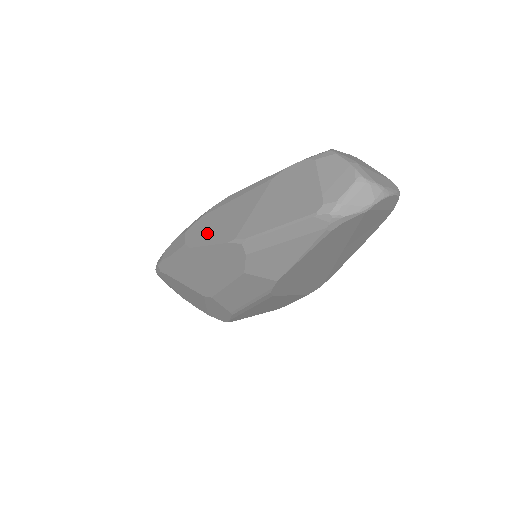
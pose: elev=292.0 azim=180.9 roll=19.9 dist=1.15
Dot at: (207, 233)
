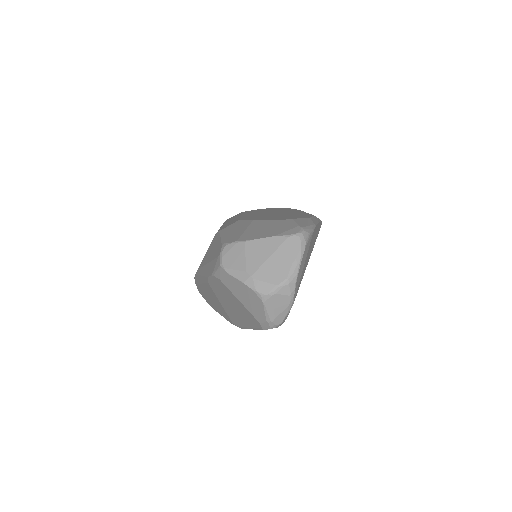
Dot at: (212, 304)
